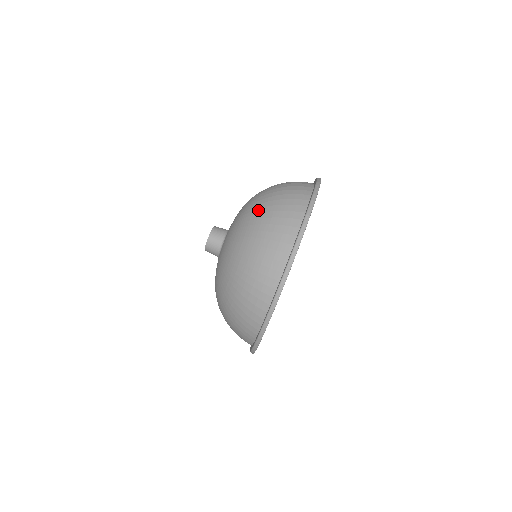
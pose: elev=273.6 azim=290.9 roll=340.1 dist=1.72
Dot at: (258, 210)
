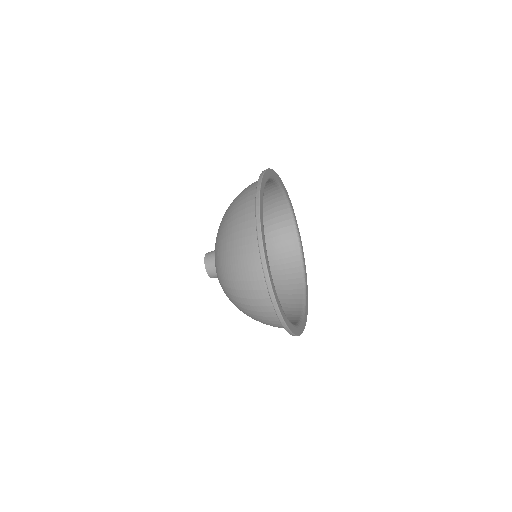
Dot at: occluded
